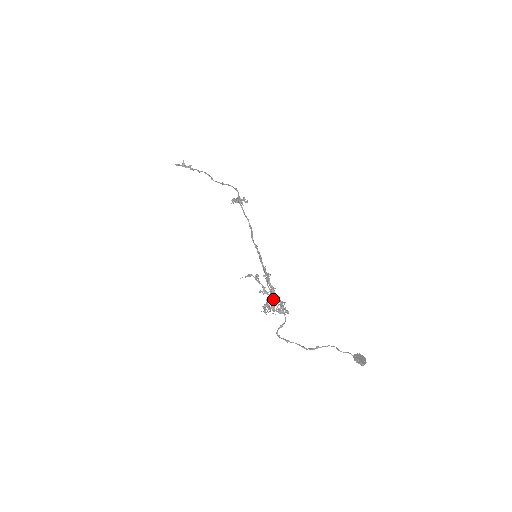
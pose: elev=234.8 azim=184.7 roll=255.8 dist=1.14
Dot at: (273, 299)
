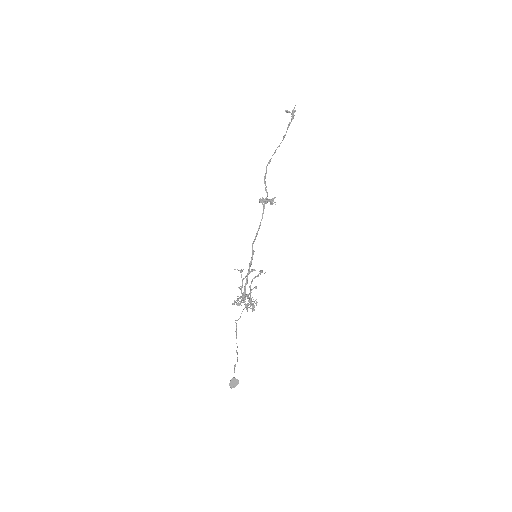
Dot at: (242, 299)
